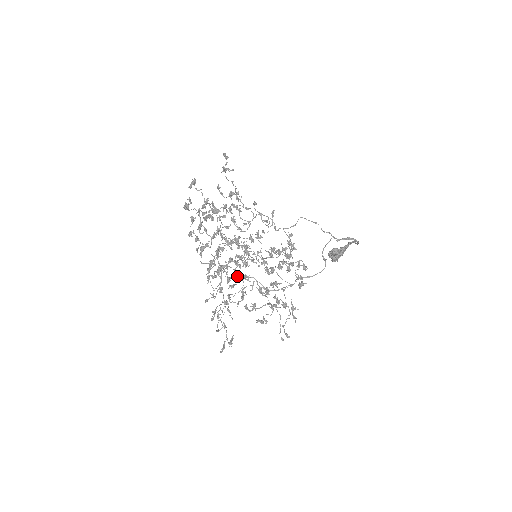
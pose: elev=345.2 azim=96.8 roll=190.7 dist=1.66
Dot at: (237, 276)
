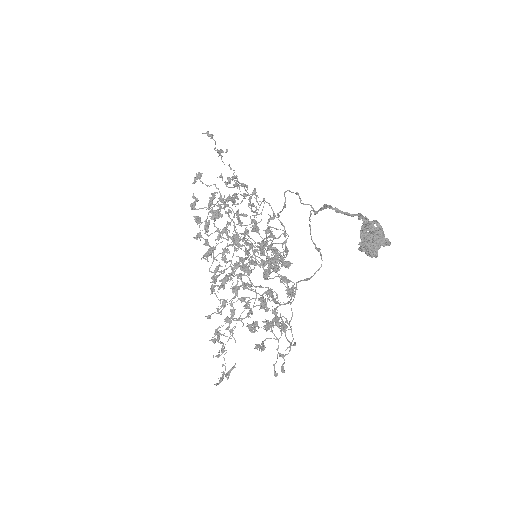
Dot at: (243, 285)
